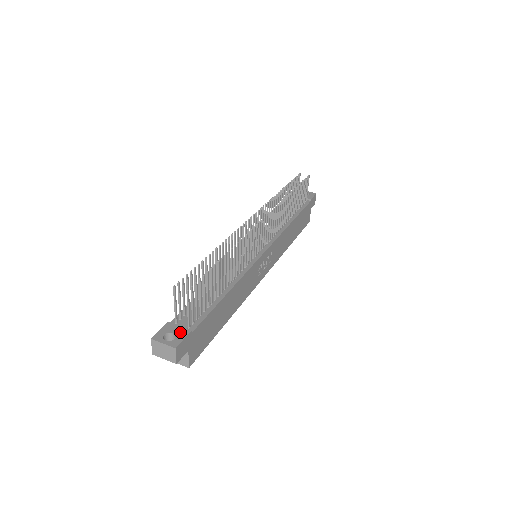
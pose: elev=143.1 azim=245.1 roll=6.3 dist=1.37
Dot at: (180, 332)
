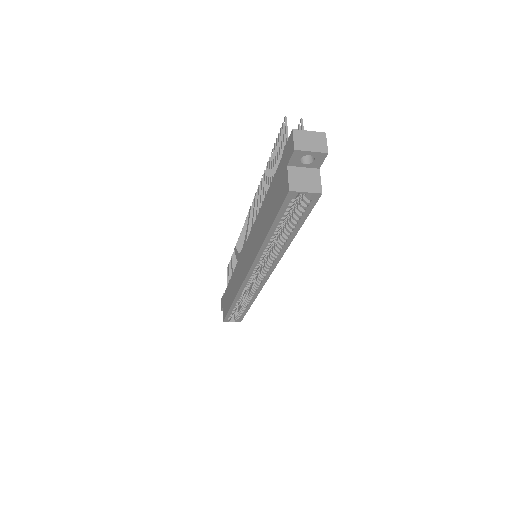
Dot at: occluded
